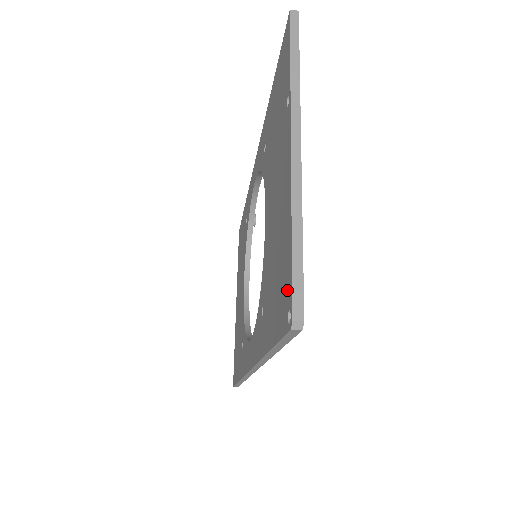
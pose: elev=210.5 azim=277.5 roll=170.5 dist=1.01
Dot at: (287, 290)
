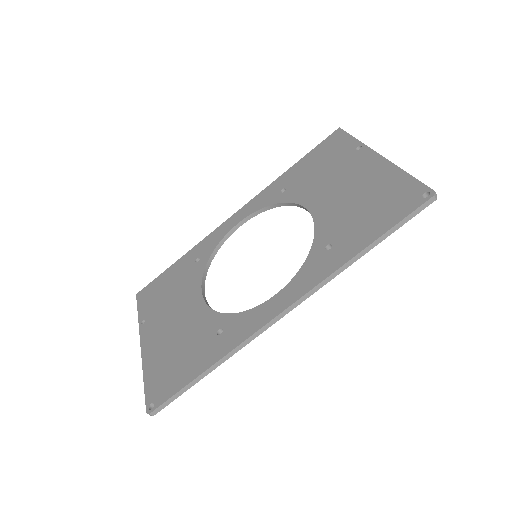
Dot at: (413, 191)
